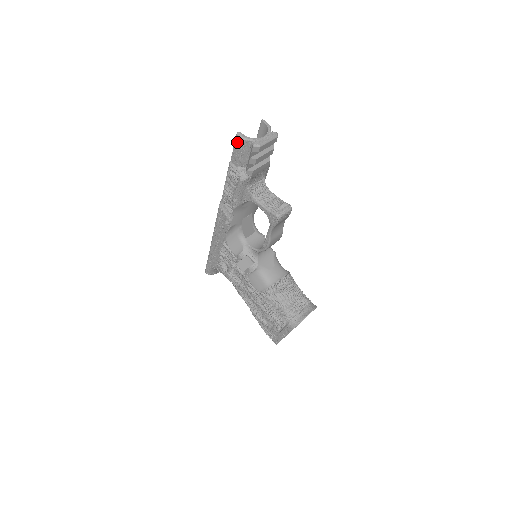
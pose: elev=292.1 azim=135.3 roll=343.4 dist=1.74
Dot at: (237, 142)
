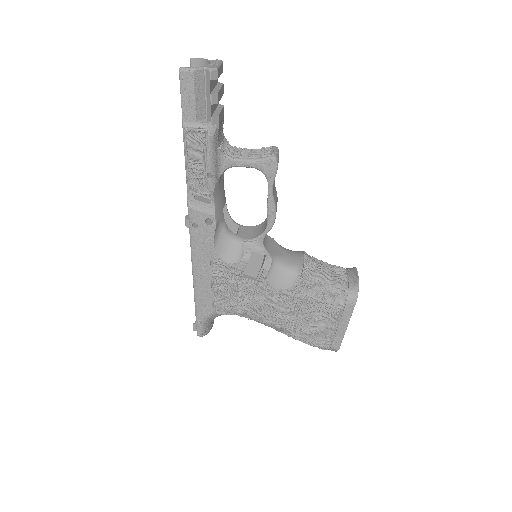
Dot at: (184, 82)
